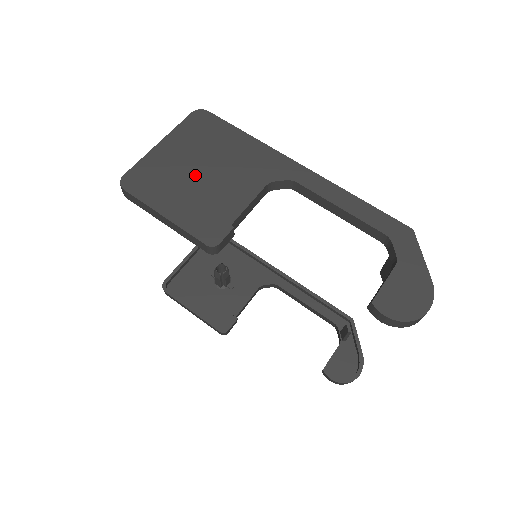
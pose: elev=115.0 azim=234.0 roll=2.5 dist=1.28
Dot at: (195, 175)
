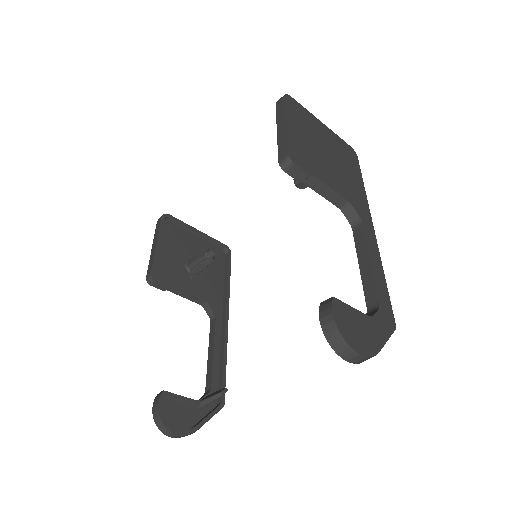
Dot at: (321, 147)
